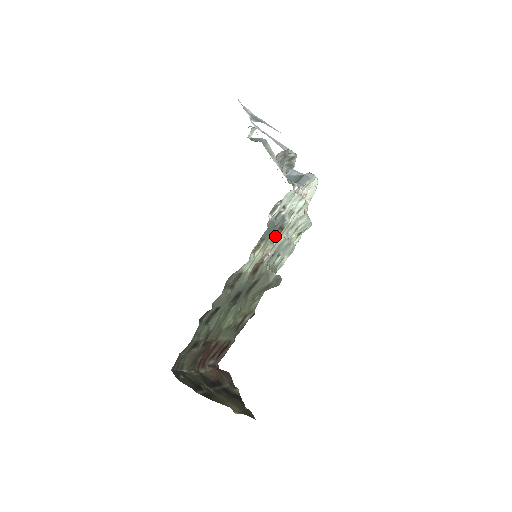
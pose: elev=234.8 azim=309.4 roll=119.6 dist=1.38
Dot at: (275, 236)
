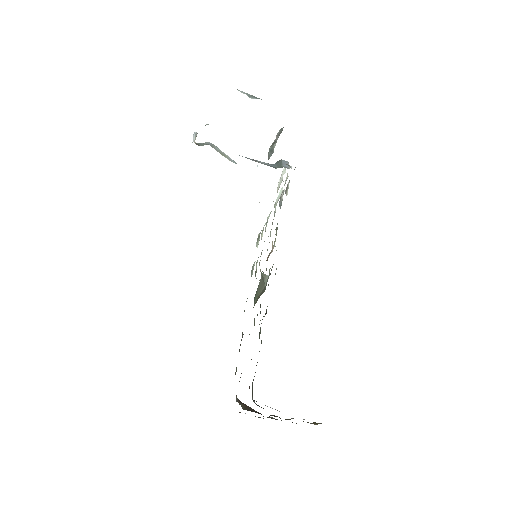
Dot at: occluded
